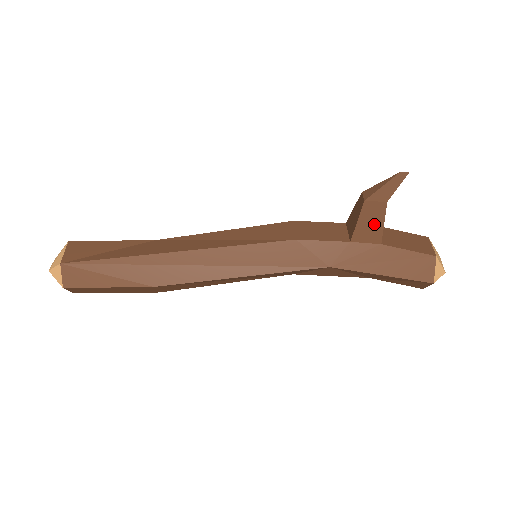
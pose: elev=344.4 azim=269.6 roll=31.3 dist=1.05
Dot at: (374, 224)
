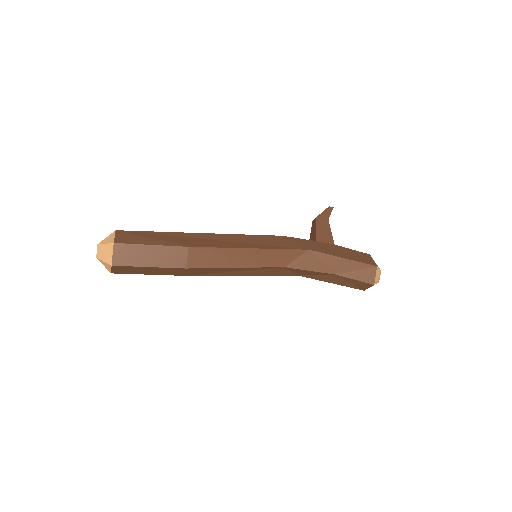
Dot at: (326, 232)
